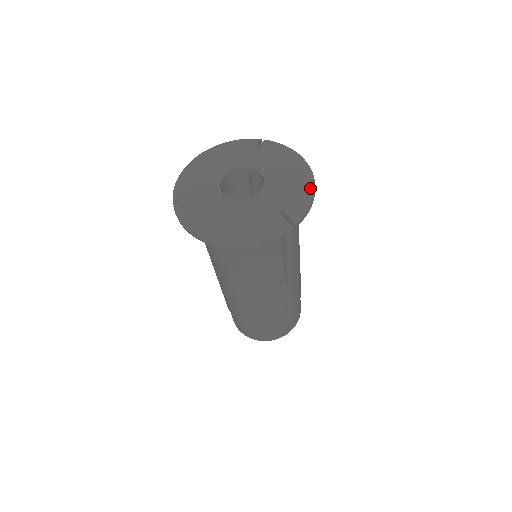
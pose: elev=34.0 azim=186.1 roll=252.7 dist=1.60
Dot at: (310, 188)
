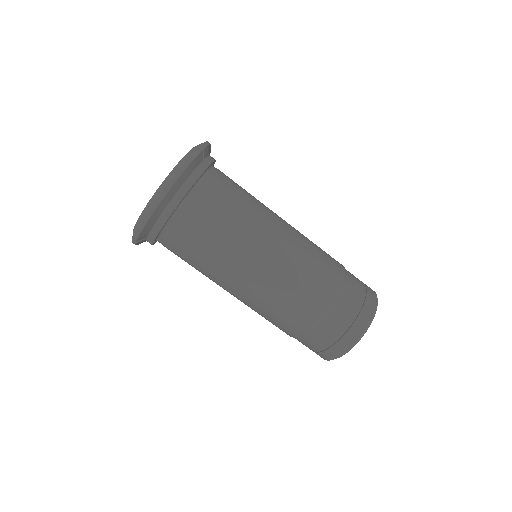
Dot at: occluded
